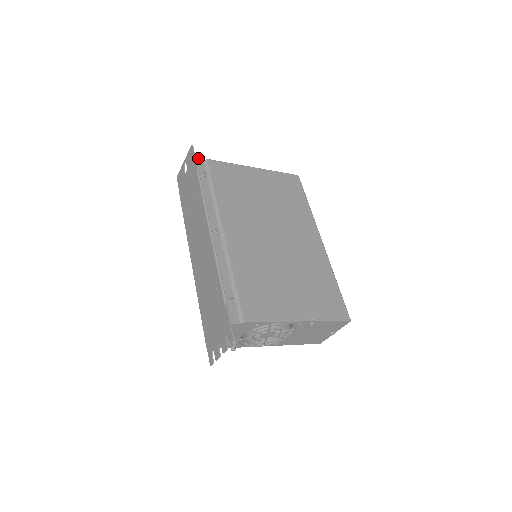
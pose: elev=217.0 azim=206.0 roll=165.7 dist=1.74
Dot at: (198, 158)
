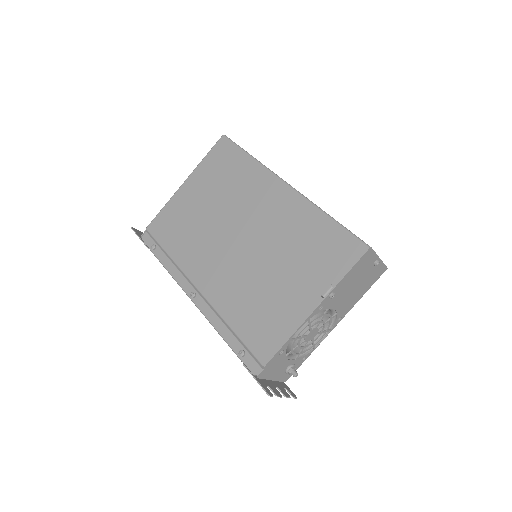
Dot at: (141, 235)
